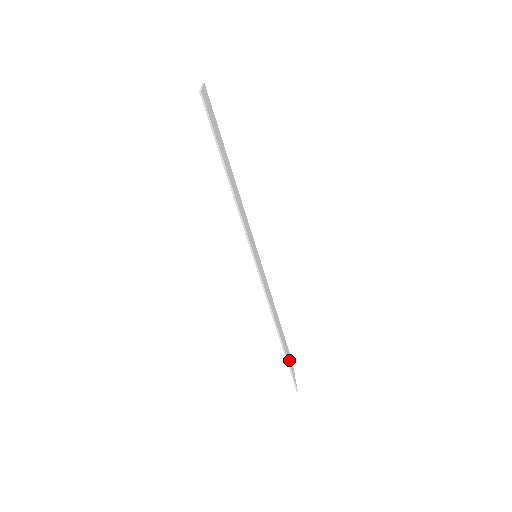
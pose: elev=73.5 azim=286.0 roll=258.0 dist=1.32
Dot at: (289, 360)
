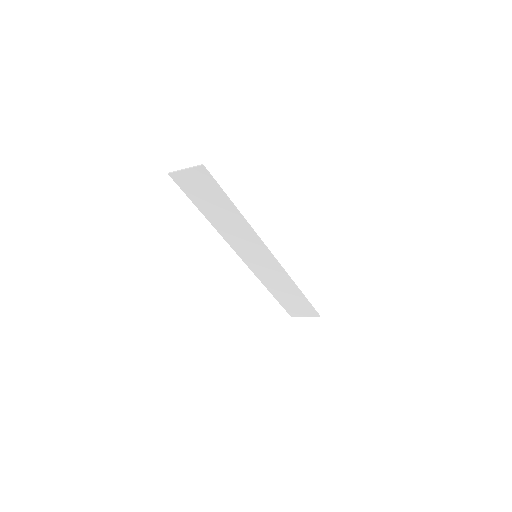
Dot at: (302, 306)
